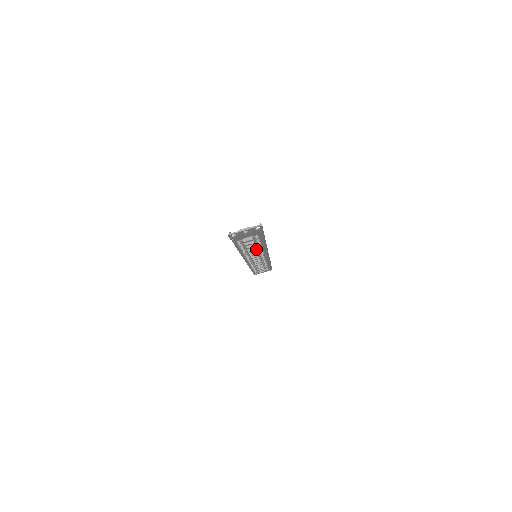
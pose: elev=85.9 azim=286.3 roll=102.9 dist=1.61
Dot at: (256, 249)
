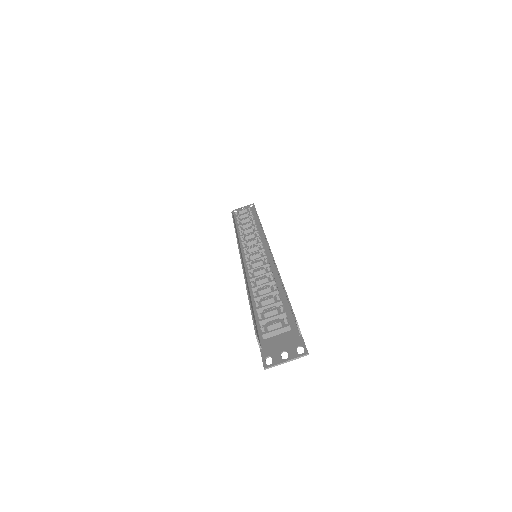
Dot at: occluded
